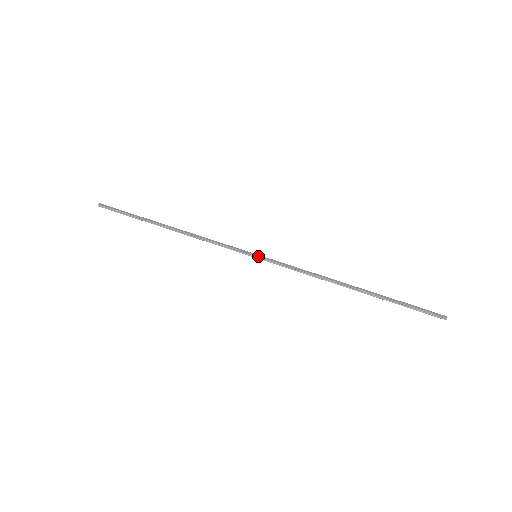
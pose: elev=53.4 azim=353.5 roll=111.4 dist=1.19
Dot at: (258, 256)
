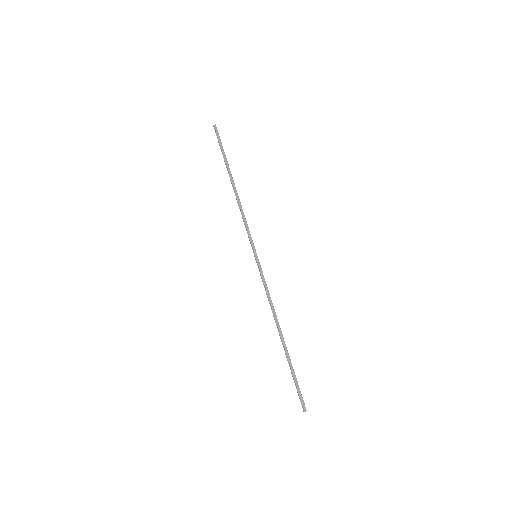
Dot at: (256, 258)
